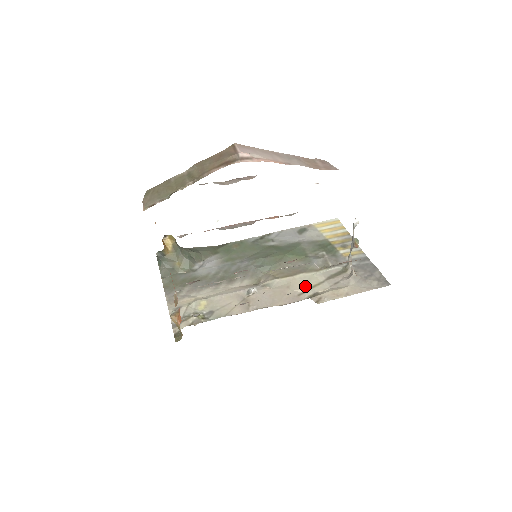
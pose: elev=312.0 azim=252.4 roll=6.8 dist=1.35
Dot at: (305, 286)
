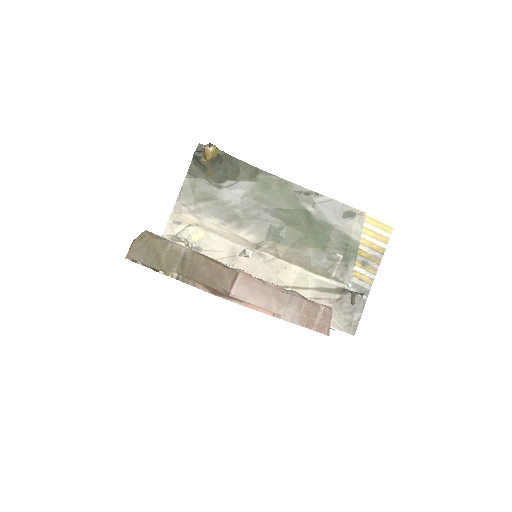
Dot at: (291, 283)
